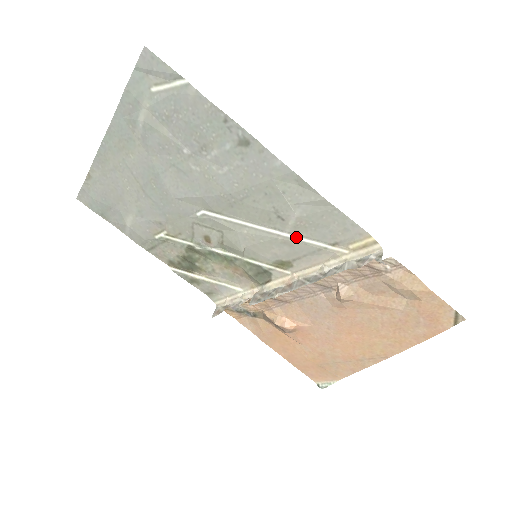
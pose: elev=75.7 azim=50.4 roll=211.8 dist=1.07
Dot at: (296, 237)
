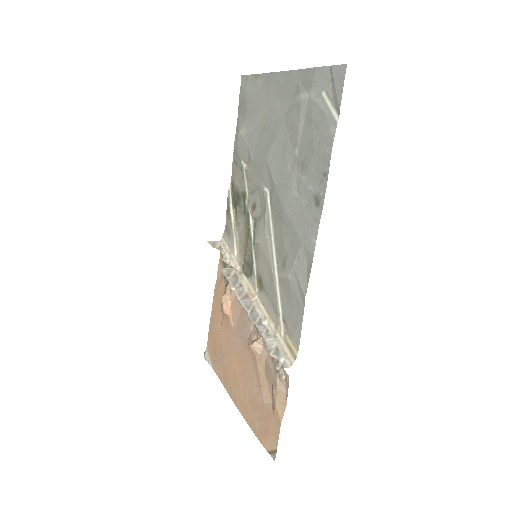
Dot at: (278, 284)
